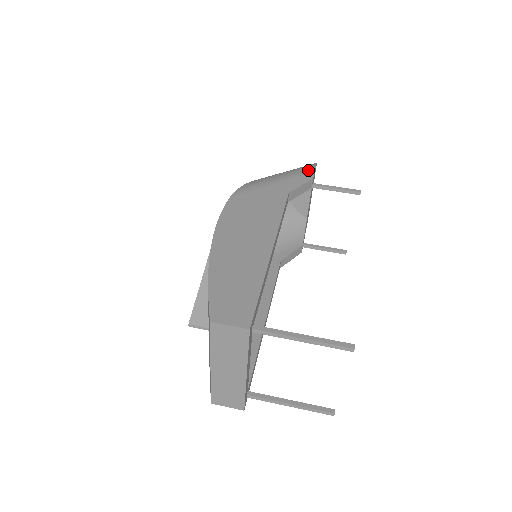
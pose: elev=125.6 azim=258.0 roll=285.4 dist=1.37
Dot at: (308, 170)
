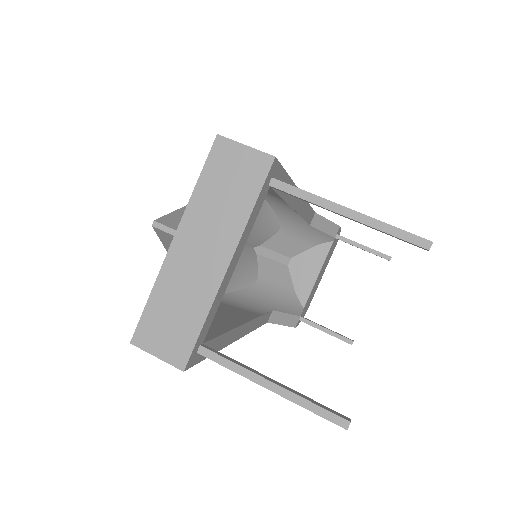
Dot at: occluded
